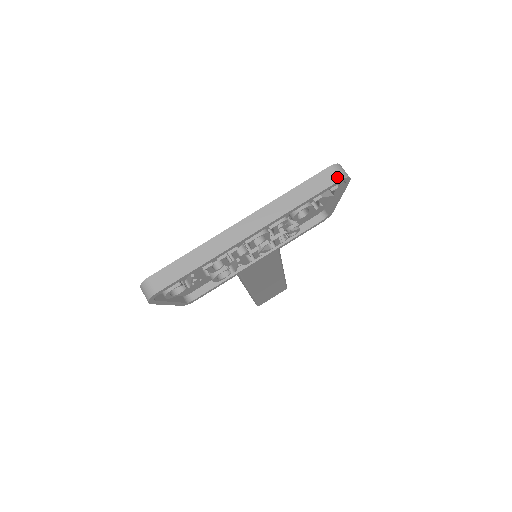
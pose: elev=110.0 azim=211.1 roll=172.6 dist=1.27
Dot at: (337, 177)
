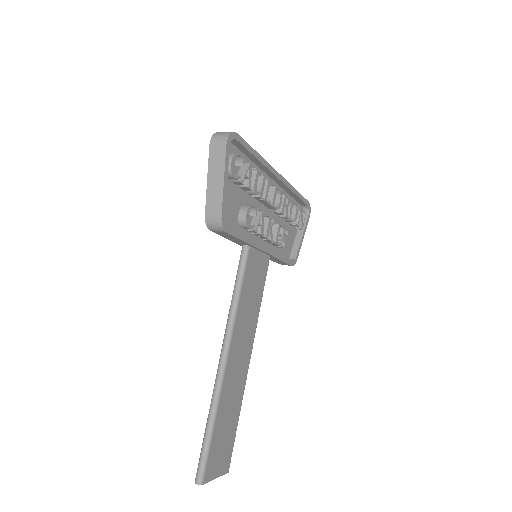
Dot at: occluded
